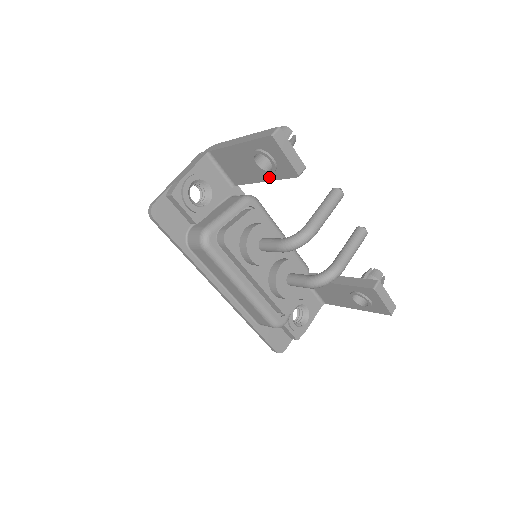
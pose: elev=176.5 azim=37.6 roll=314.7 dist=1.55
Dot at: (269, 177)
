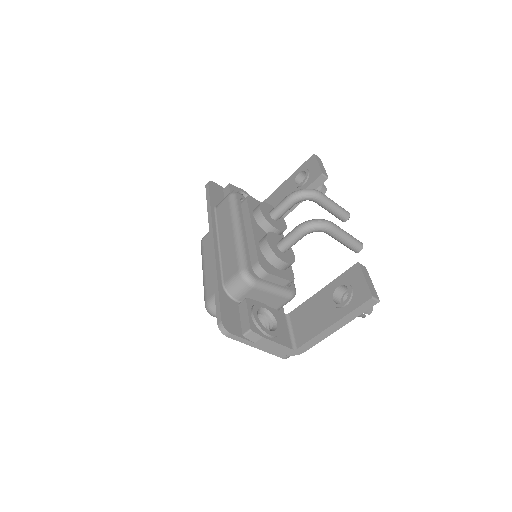
Dot at: occluded
